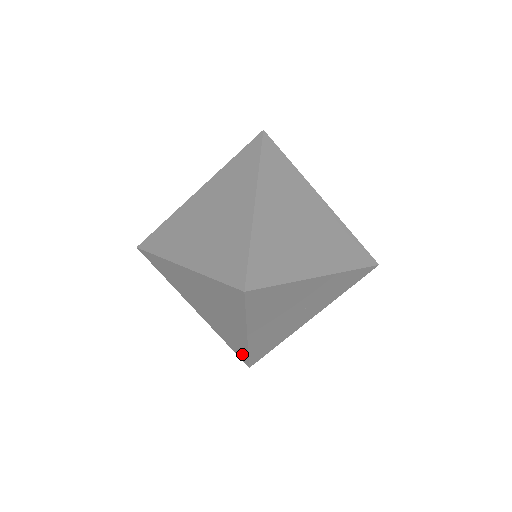
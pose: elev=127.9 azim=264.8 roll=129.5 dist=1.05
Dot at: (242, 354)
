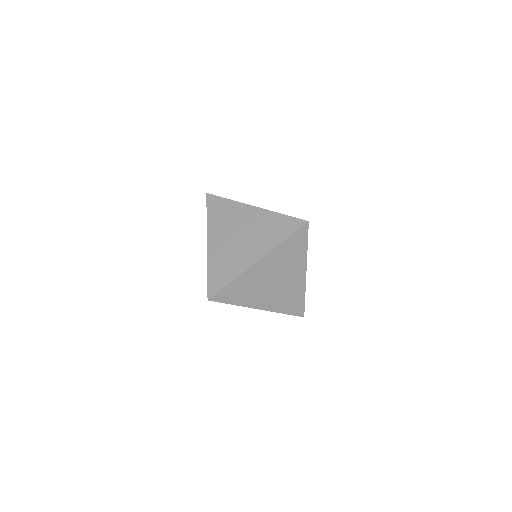
Dot at: occluded
